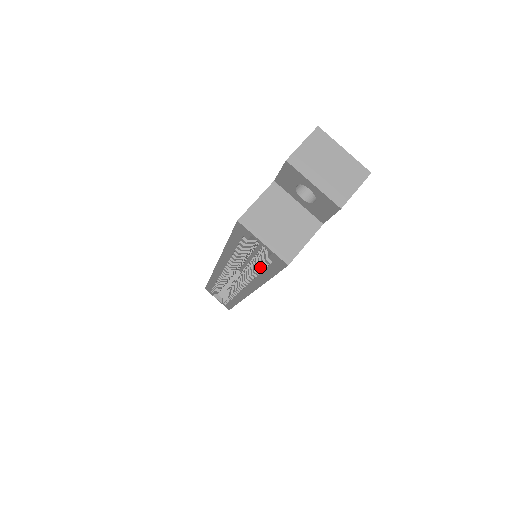
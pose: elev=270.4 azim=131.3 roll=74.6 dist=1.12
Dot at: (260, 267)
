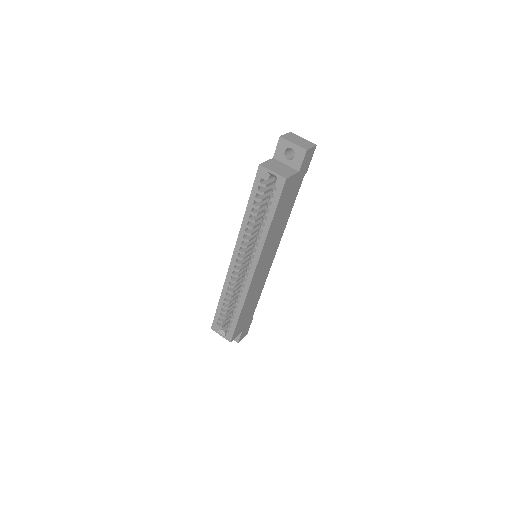
Dot at: (268, 206)
